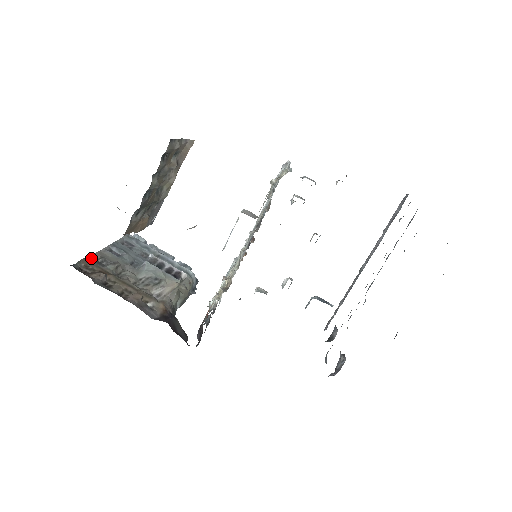
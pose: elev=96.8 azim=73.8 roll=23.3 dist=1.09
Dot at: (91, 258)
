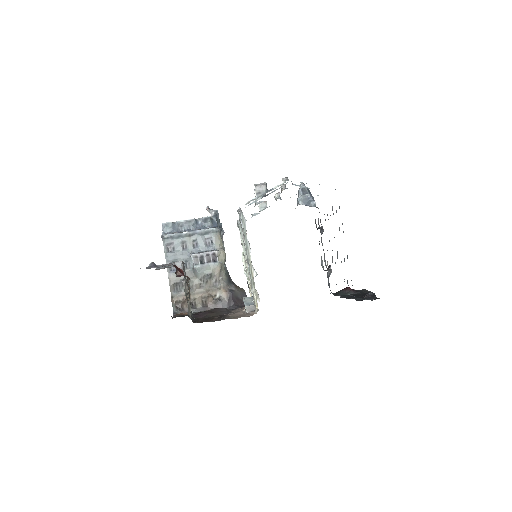
Dot at: (172, 292)
